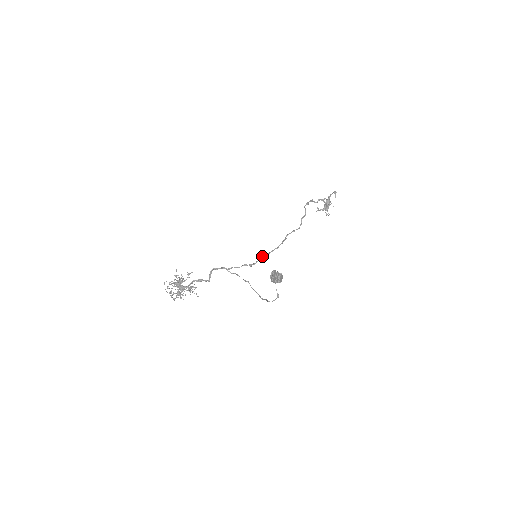
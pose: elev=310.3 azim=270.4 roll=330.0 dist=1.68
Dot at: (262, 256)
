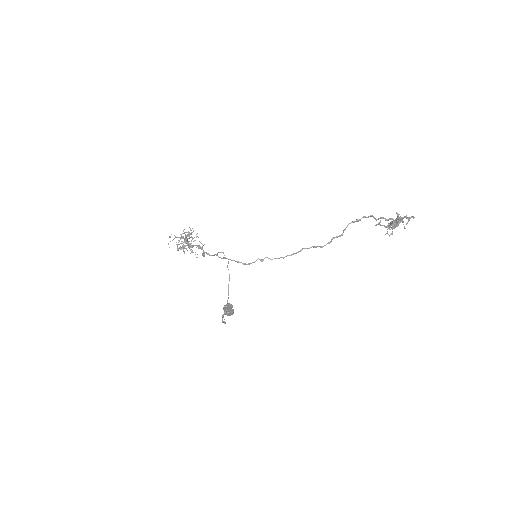
Dot at: (261, 260)
